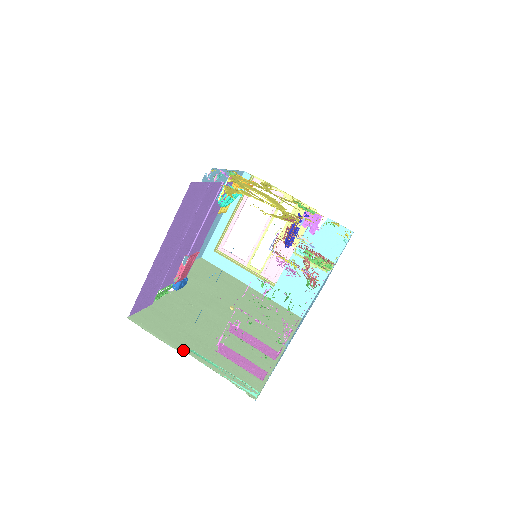
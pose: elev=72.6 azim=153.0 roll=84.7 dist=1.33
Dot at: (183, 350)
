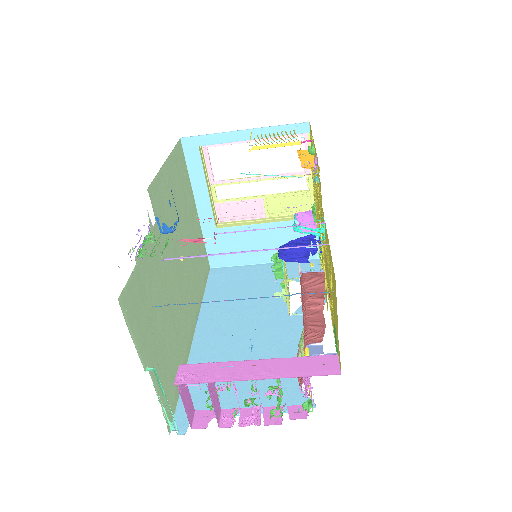
Dot at: (145, 360)
